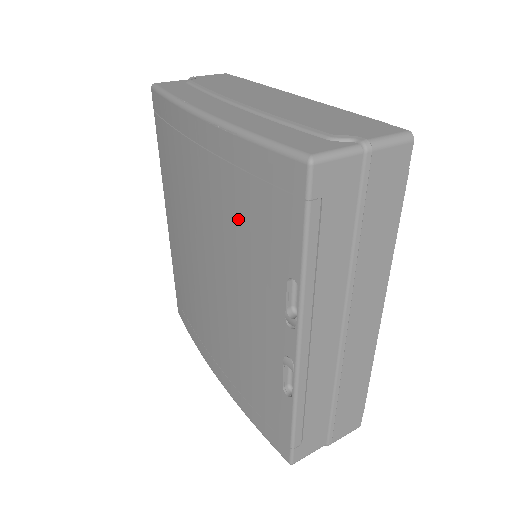
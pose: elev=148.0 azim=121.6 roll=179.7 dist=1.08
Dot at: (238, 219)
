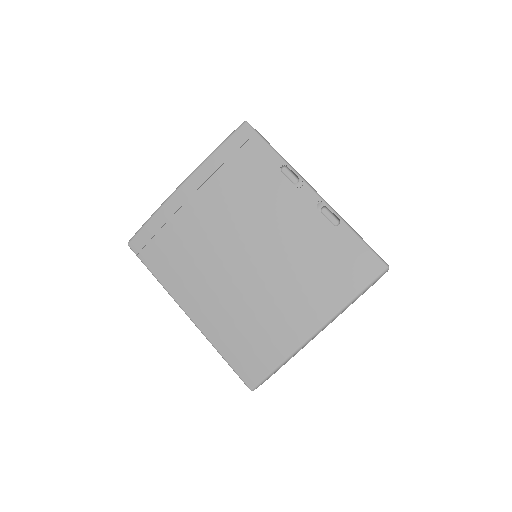
Dot at: (239, 188)
